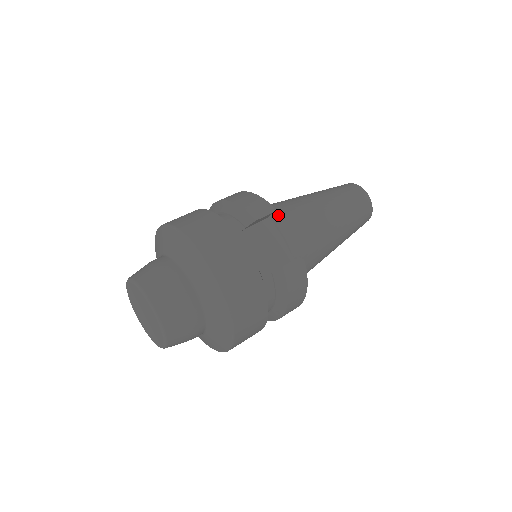
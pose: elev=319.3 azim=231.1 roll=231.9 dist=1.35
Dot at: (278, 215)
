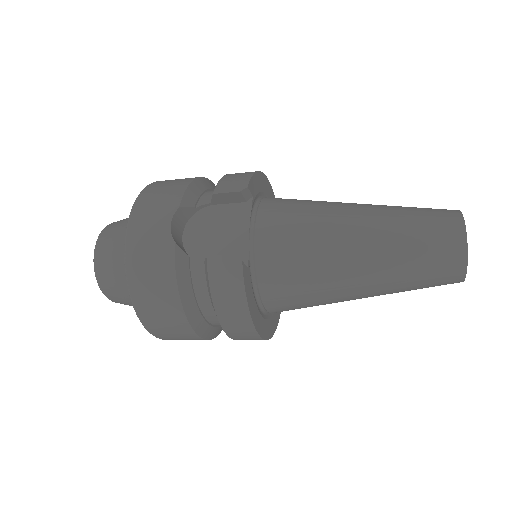
Dot at: (274, 206)
